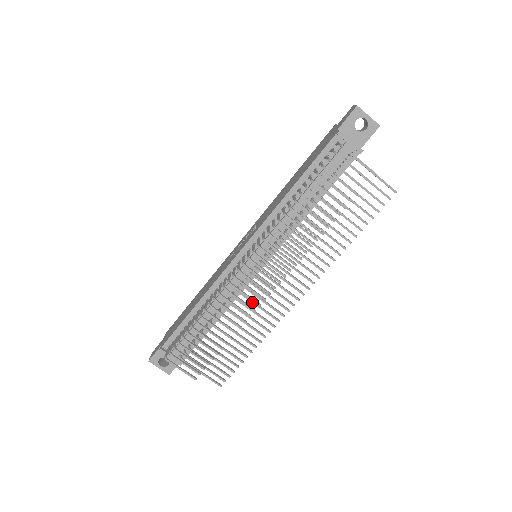
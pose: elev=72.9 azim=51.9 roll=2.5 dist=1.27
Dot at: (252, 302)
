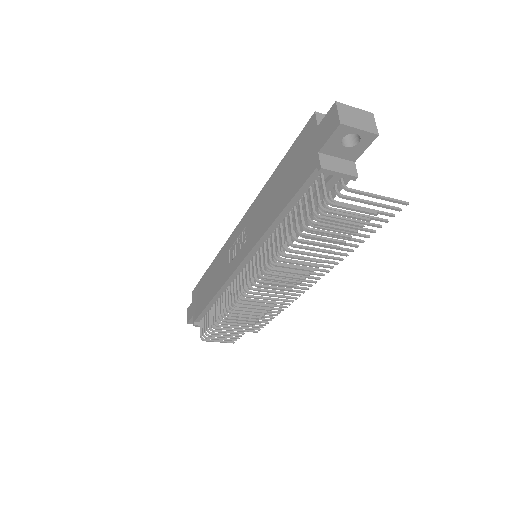
Dot at: occluded
